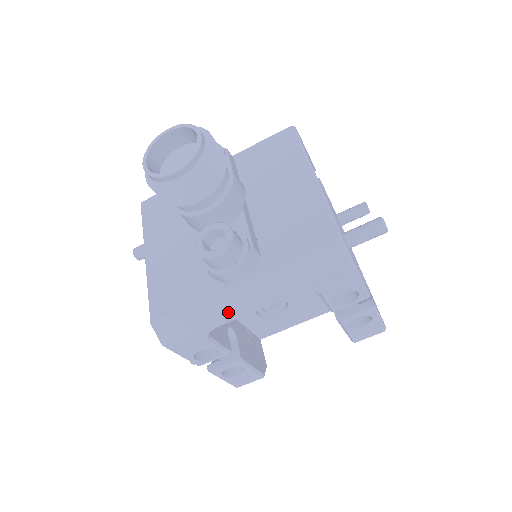
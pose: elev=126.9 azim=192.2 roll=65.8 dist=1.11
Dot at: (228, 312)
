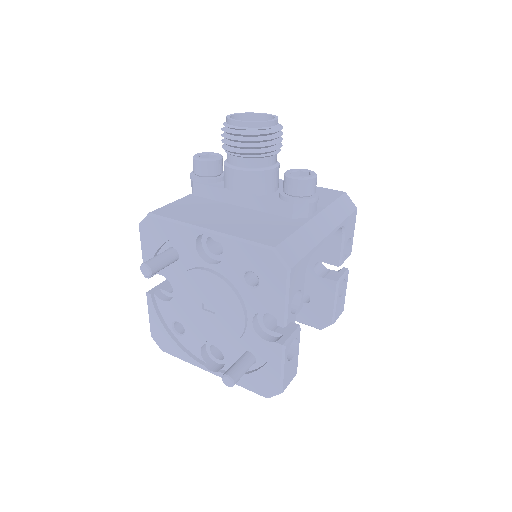
Dot at: (317, 237)
